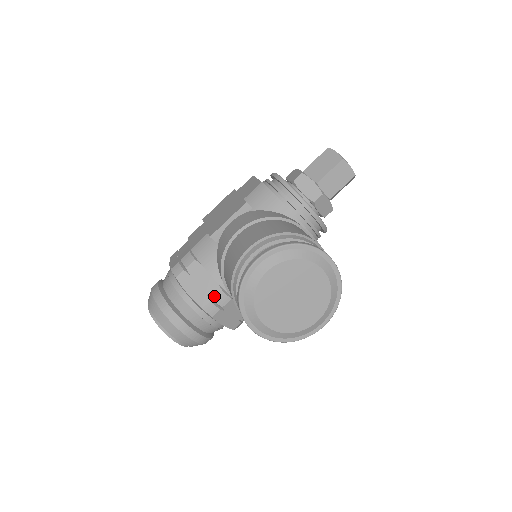
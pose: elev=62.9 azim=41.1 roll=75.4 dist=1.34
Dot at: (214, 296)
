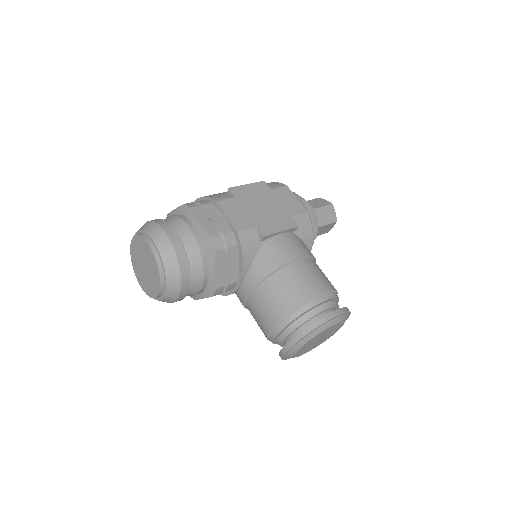
Dot at: (230, 283)
